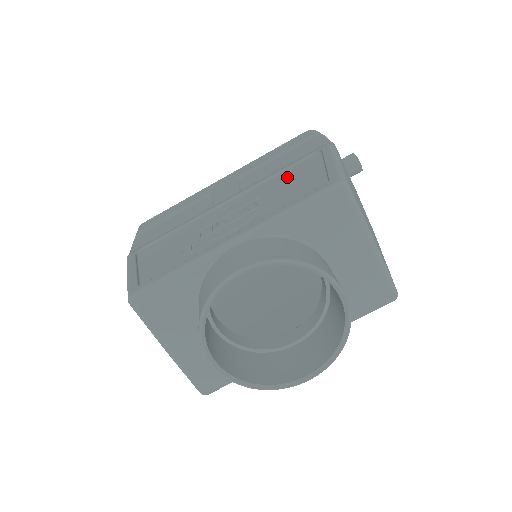
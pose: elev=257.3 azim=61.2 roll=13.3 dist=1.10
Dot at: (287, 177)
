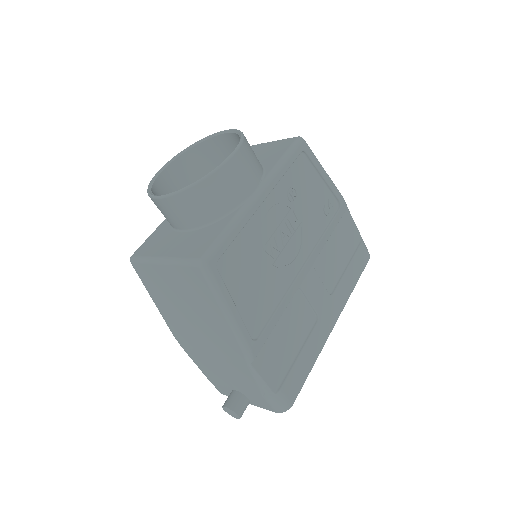
Dot at: occluded
